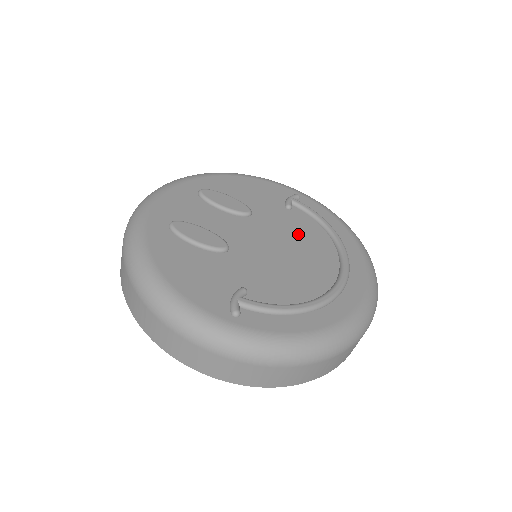
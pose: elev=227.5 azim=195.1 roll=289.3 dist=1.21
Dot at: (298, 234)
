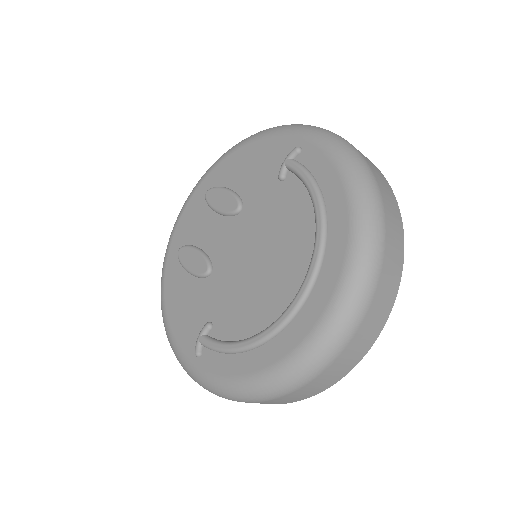
Dot at: (279, 224)
